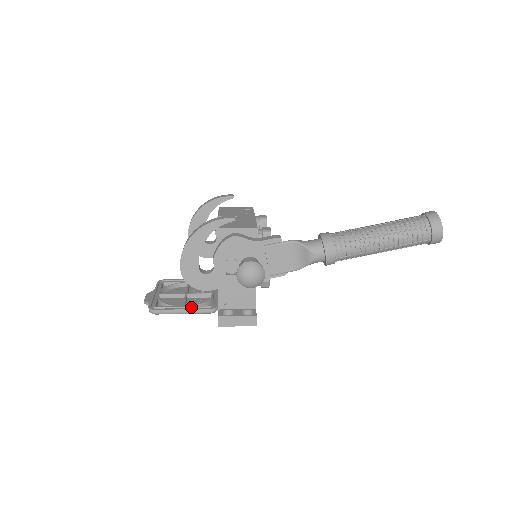
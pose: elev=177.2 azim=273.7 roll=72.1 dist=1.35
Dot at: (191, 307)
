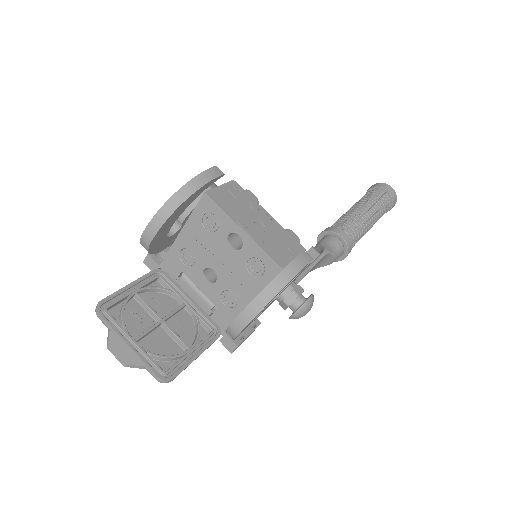
Dot at: (199, 346)
